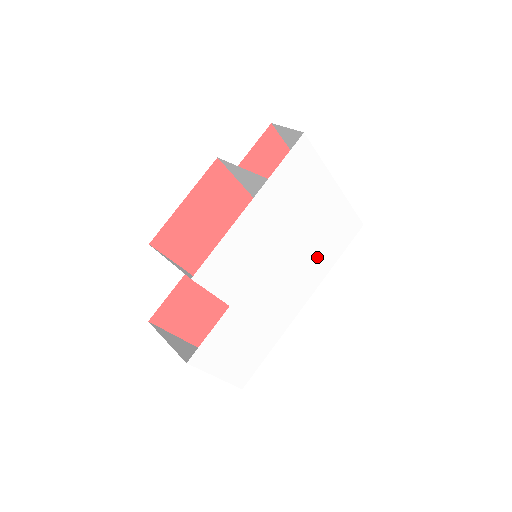
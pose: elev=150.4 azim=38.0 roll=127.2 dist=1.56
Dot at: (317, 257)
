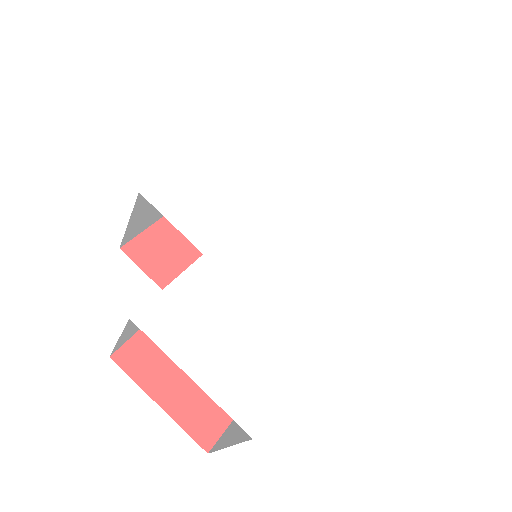
Dot at: (338, 243)
